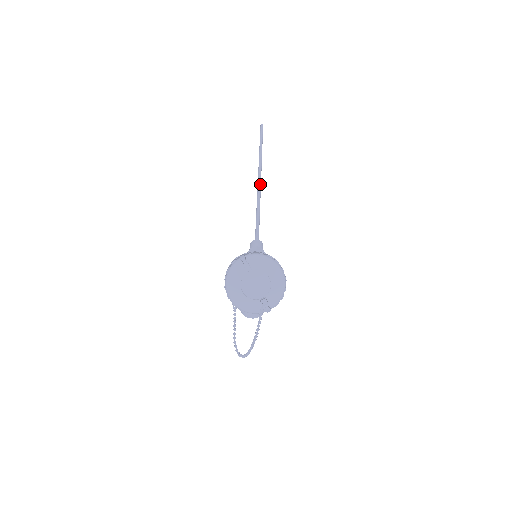
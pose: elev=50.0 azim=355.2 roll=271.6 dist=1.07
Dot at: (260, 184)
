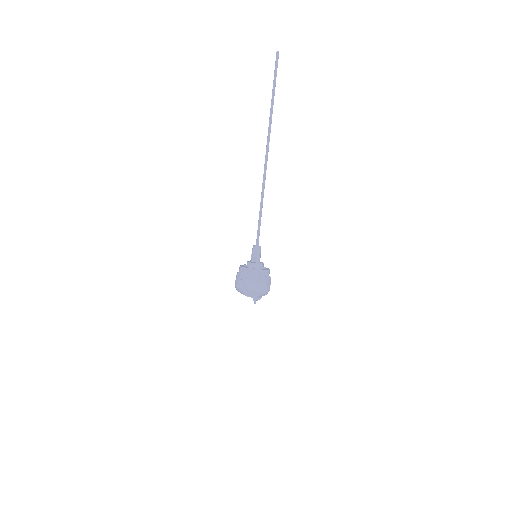
Dot at: (265, 171)
